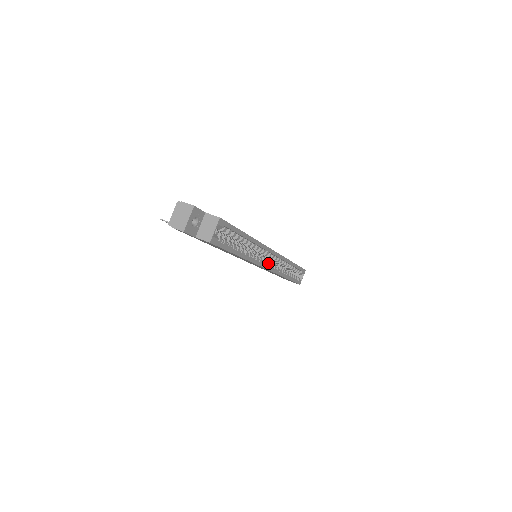
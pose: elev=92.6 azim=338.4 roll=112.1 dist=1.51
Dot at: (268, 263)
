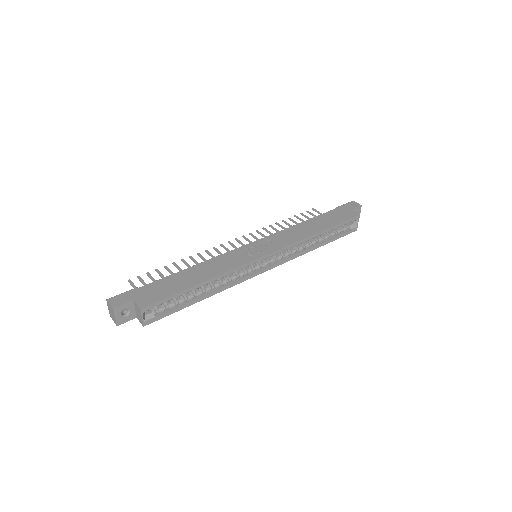
Dot at: (269, 262)
